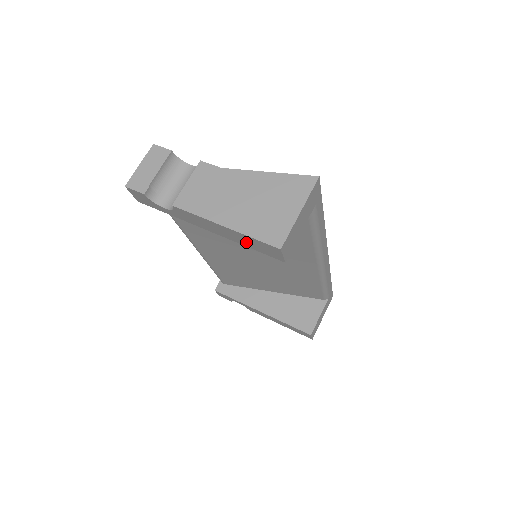
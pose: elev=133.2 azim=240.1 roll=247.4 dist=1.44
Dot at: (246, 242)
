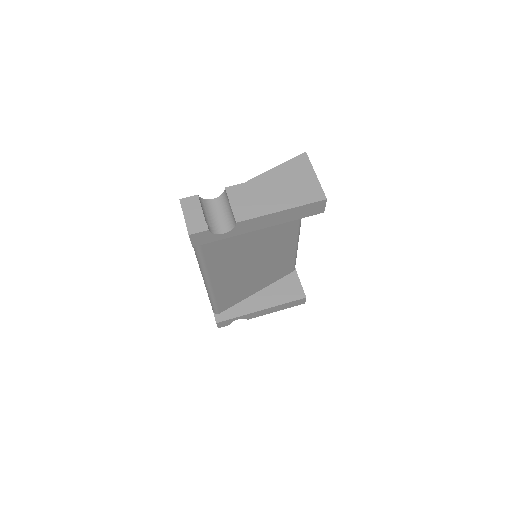
Dot at: (296, 215)
